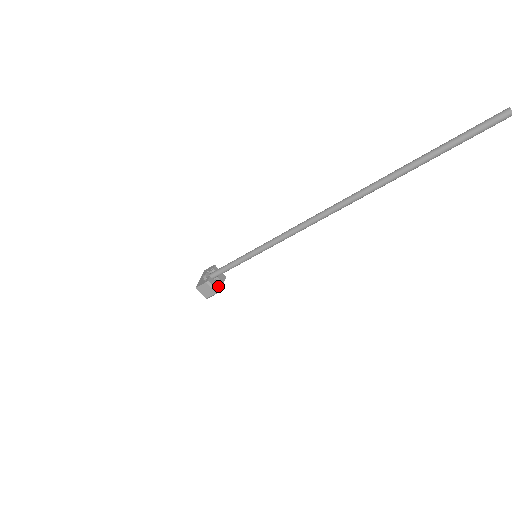
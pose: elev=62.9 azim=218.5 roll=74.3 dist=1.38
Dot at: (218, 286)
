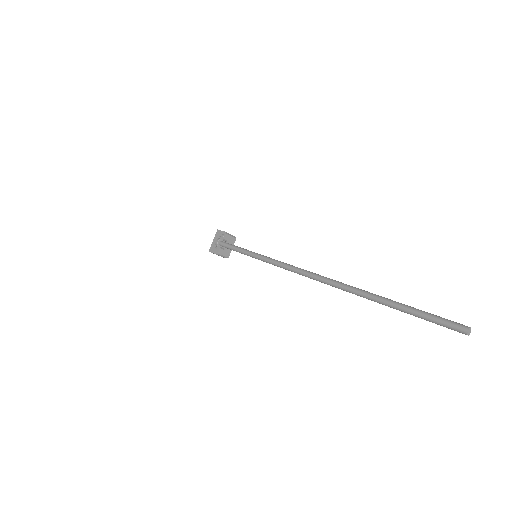
Dot at: (227, 253)
